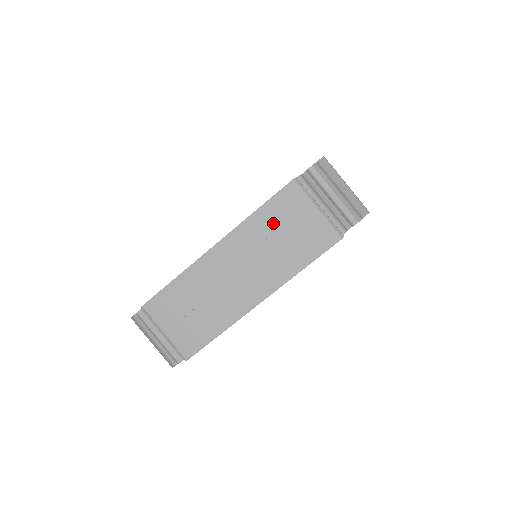
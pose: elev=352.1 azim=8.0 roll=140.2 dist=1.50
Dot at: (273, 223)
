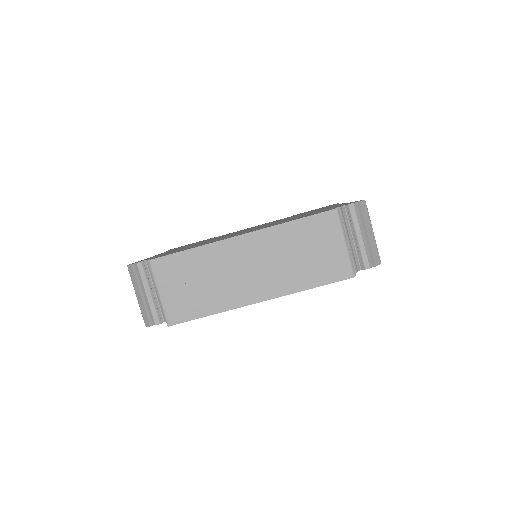
Dot at: (302, 238)
